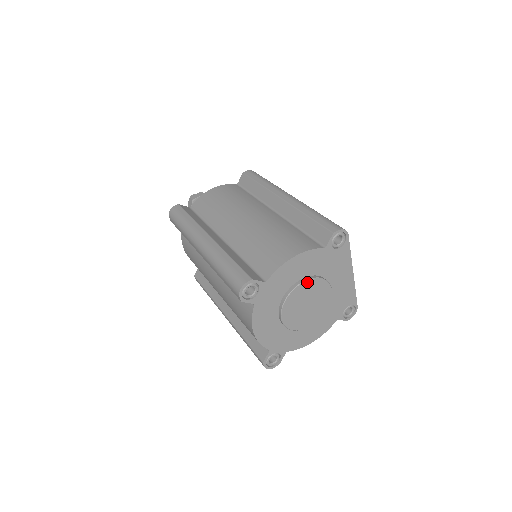
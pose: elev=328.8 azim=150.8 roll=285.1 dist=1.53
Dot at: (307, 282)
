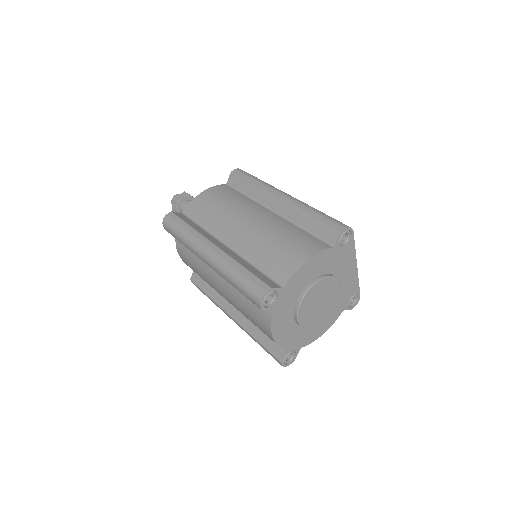
Dot at: (319, 282)
